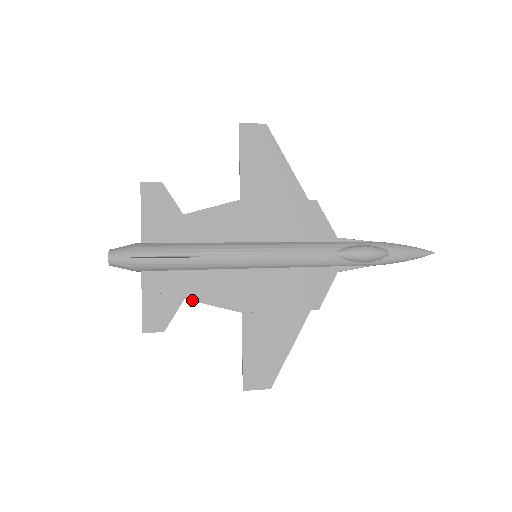
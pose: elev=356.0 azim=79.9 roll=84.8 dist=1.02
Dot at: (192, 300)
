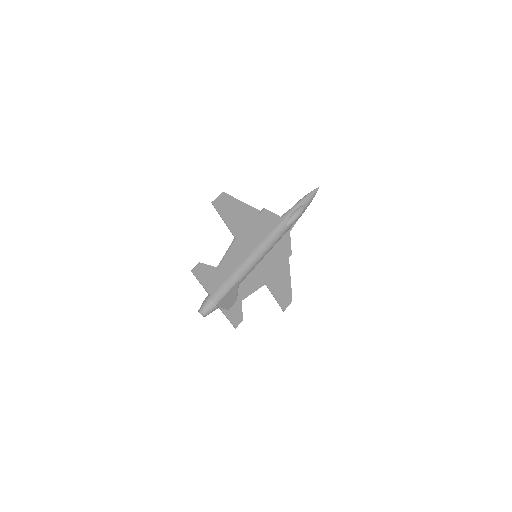
Dot at: occluded
